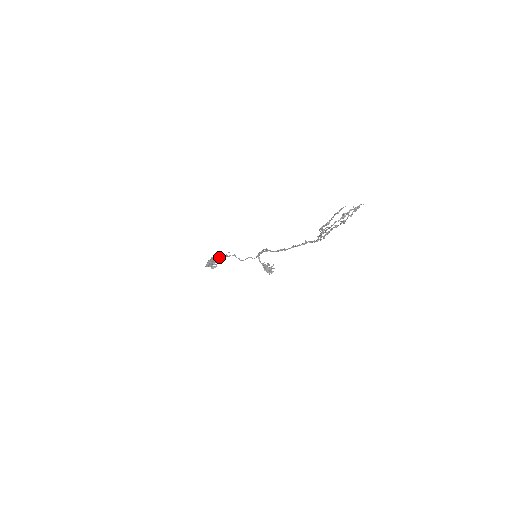
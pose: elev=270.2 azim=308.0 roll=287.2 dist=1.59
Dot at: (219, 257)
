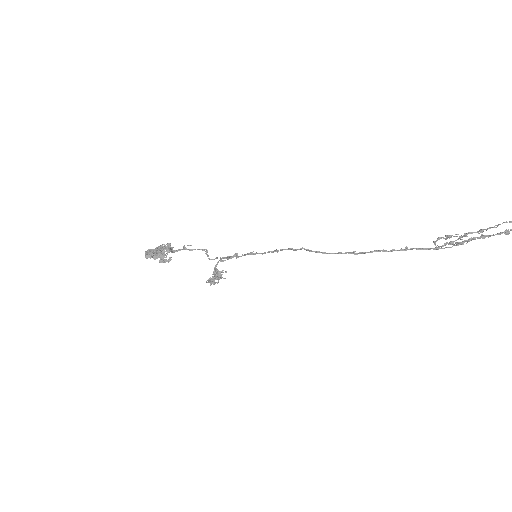
Dot at: (171, 248)
